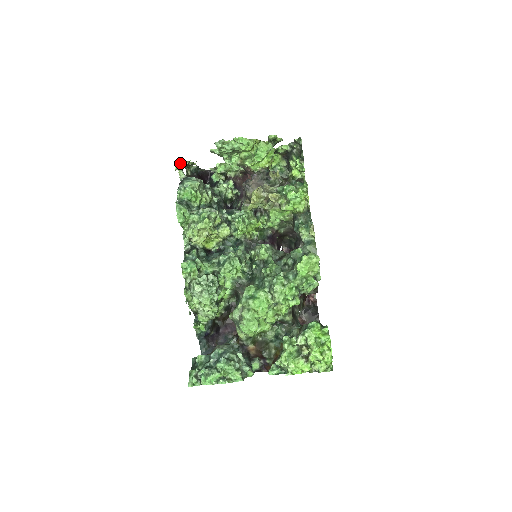
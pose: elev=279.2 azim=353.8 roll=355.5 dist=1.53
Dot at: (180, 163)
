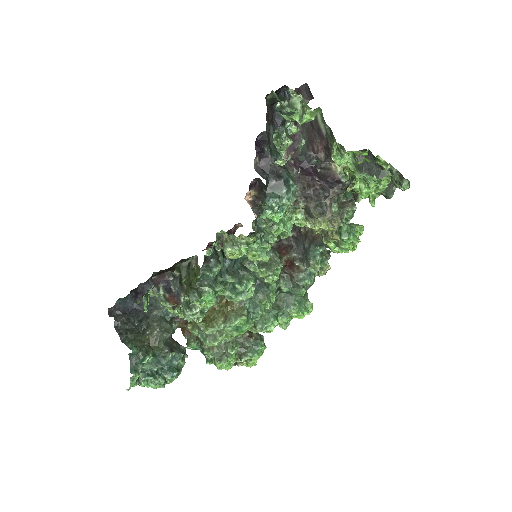
Dot at: (297, 148)
